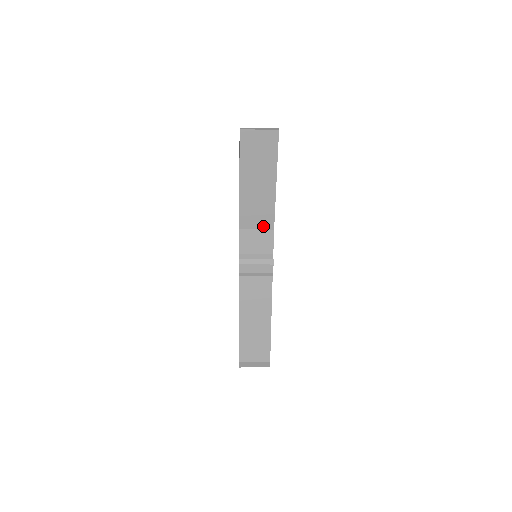
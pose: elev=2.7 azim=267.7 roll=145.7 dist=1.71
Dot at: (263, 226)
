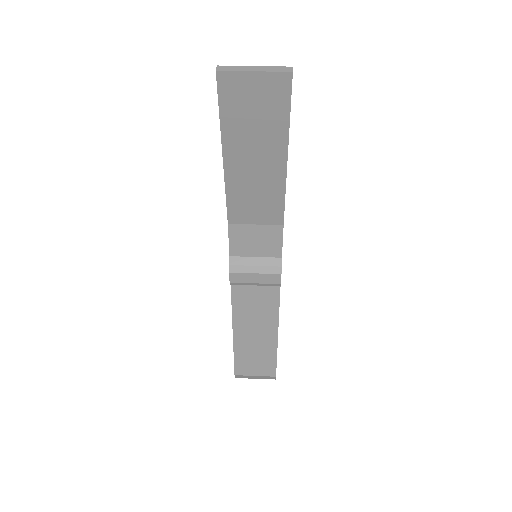
Dot at: (266, 220)
